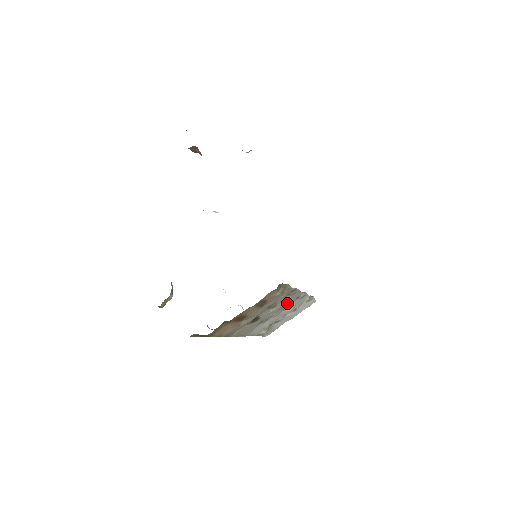
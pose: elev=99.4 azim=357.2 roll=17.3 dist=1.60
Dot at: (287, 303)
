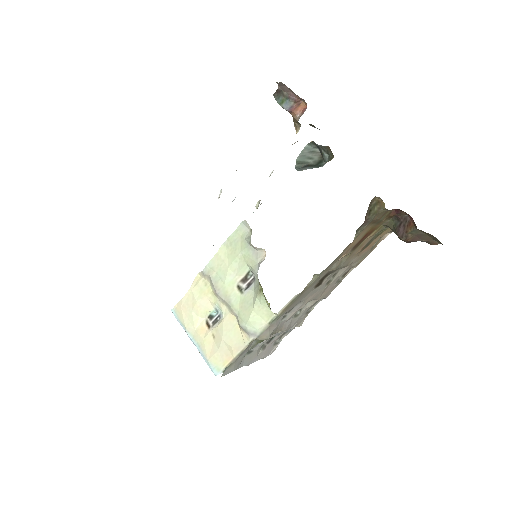
Dot at: (320, 296)
